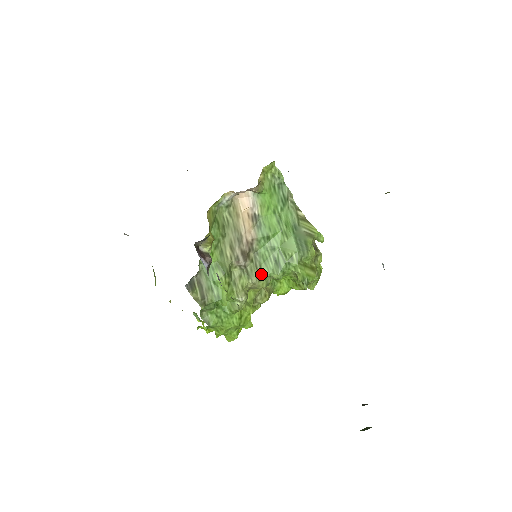
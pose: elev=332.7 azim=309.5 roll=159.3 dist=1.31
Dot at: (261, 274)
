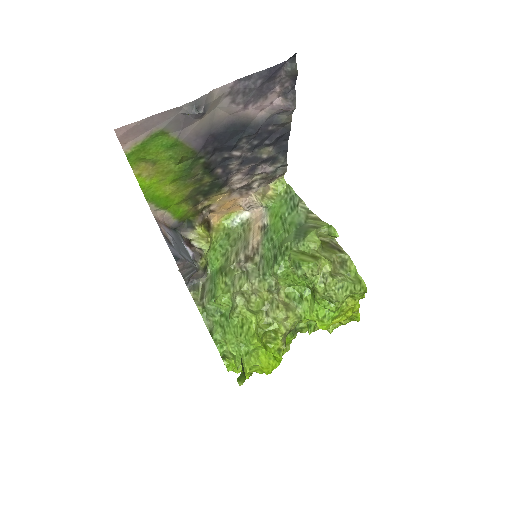
Dot at: (262, 274)
